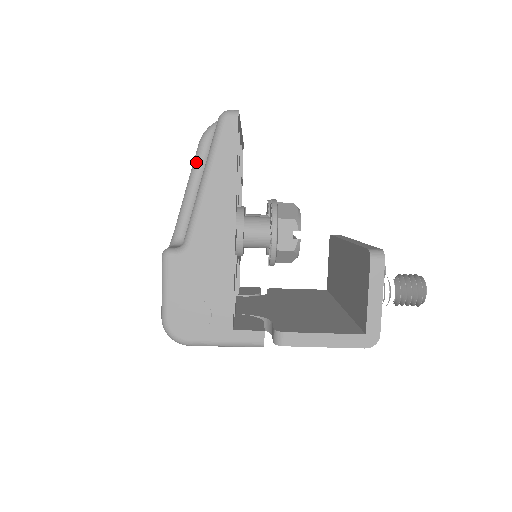
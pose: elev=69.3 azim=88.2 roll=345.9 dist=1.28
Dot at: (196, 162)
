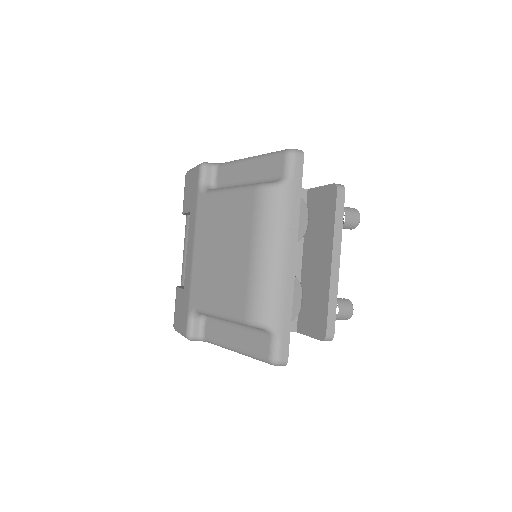
Dot at: occluded
